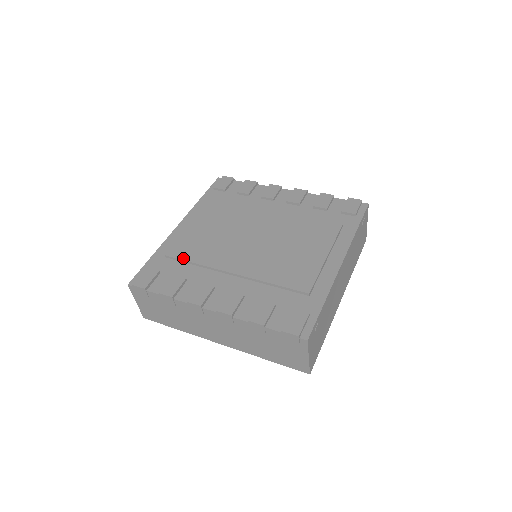
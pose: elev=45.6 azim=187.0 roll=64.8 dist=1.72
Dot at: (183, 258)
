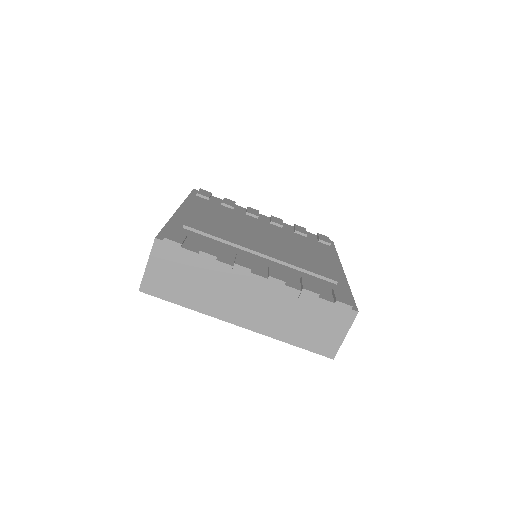
Dot at: (206, 232)
